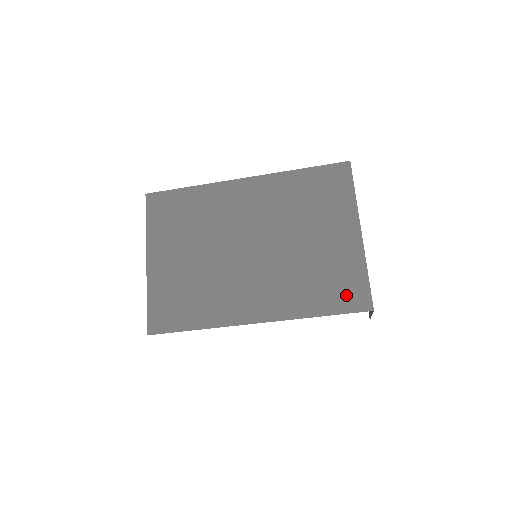
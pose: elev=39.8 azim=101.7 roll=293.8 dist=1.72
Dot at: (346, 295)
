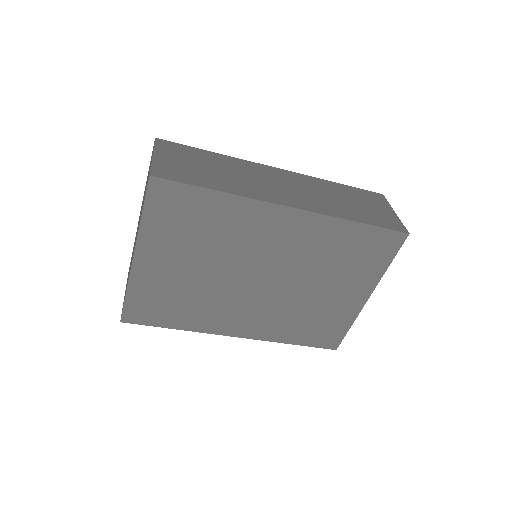
Dot at: (323, 337)
